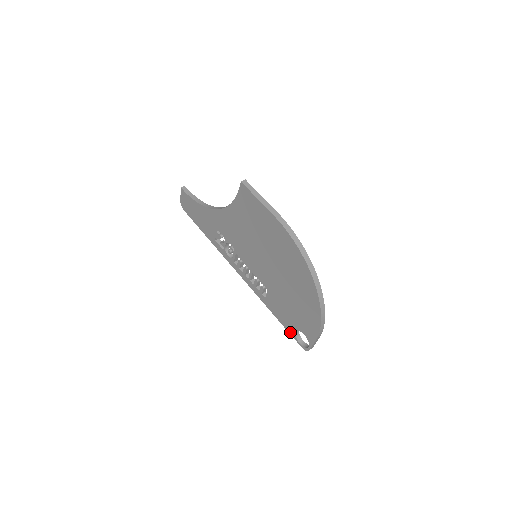
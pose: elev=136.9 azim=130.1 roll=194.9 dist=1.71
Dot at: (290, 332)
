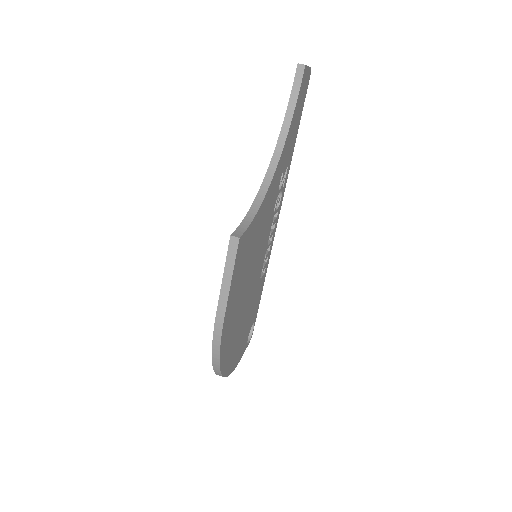
Dot at: occluded
